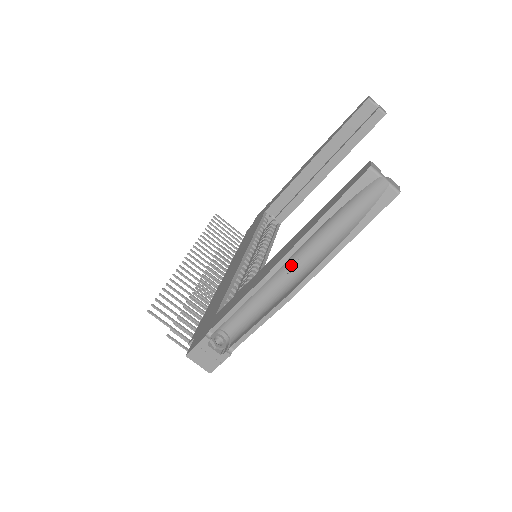
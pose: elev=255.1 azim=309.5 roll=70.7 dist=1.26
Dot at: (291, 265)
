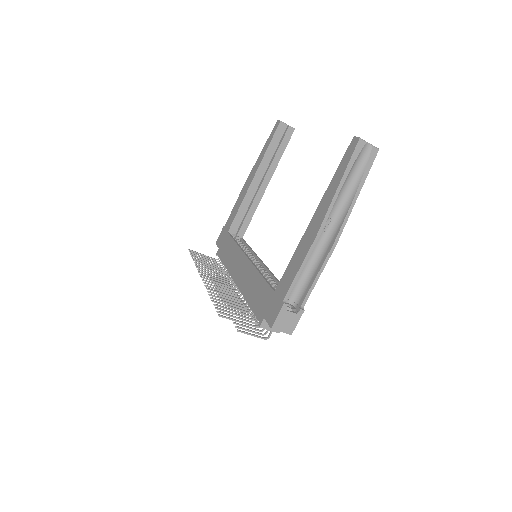
Dot at: (325, 224)
